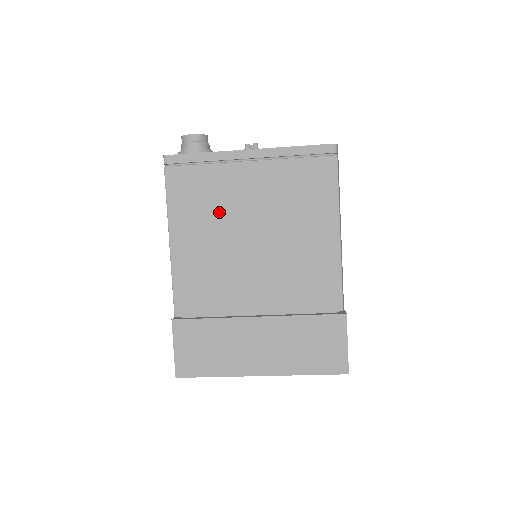
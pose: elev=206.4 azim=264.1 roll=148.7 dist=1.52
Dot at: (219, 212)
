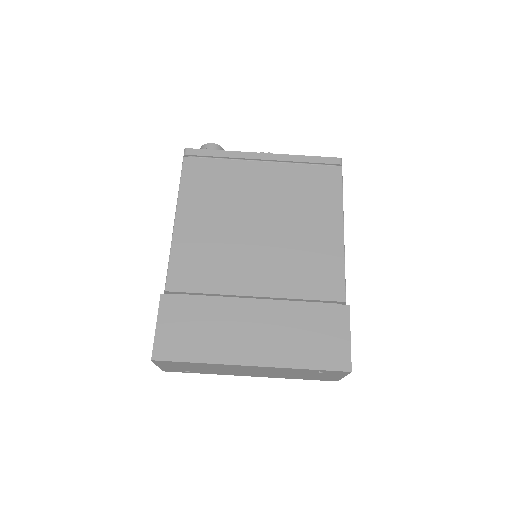
Dot at: (229, 198)
